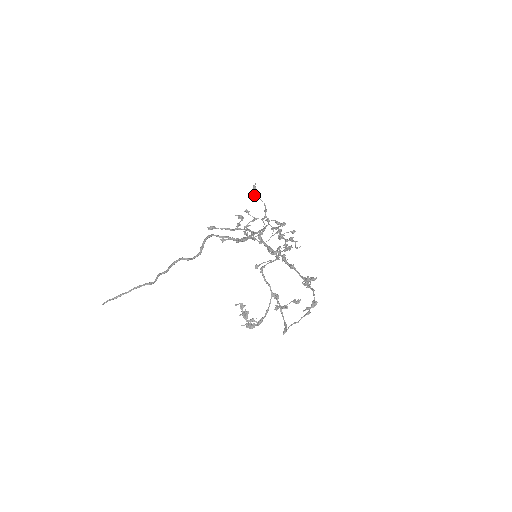
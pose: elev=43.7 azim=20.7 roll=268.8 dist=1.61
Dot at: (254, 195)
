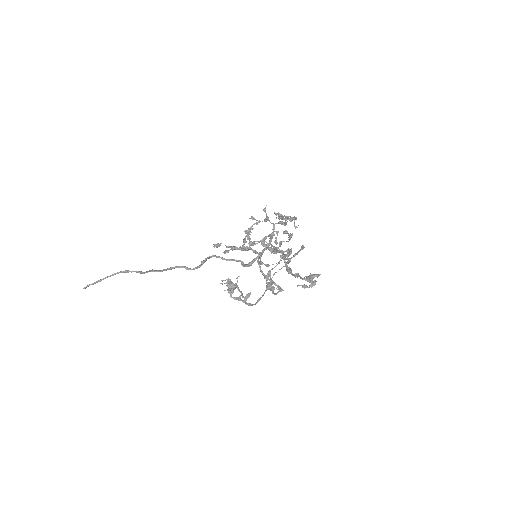
Dot at: occluded
